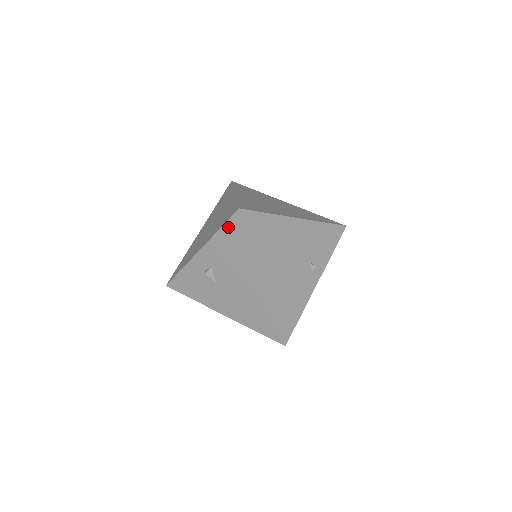
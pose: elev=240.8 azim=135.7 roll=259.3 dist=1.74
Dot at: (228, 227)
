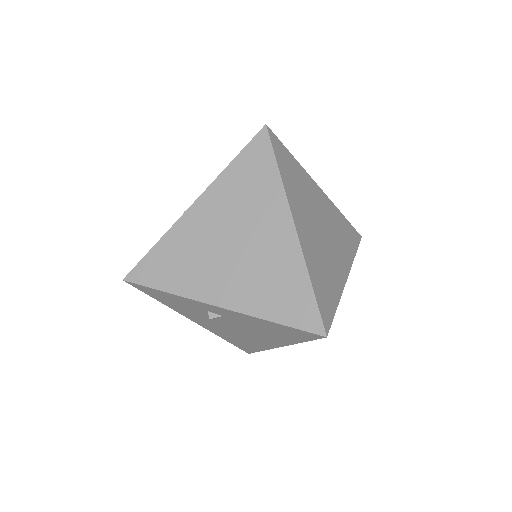
Dot at: (290, 329)
